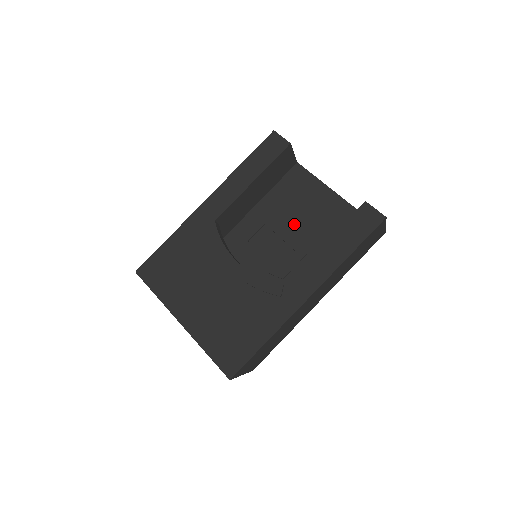
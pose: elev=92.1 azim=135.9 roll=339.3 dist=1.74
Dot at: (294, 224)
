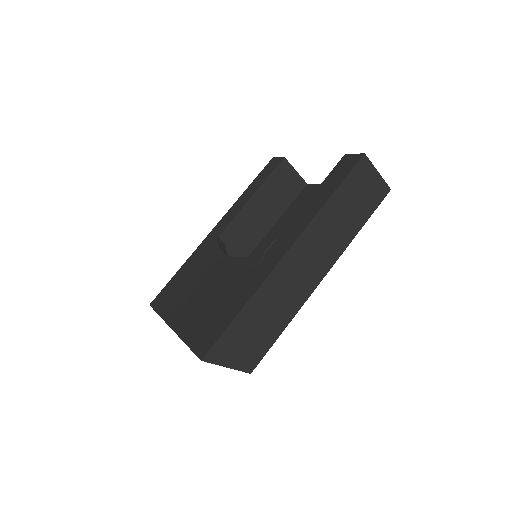
Dot at: occluded
